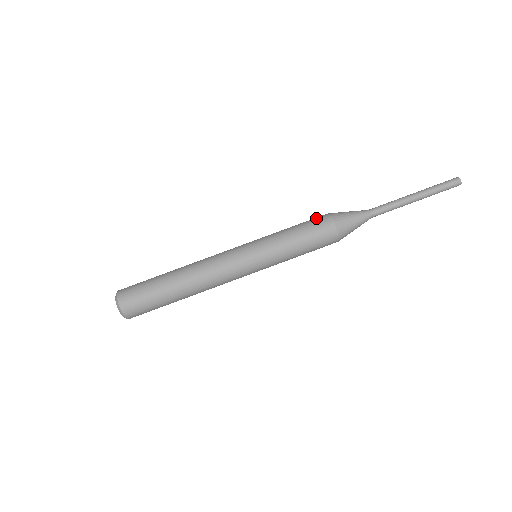
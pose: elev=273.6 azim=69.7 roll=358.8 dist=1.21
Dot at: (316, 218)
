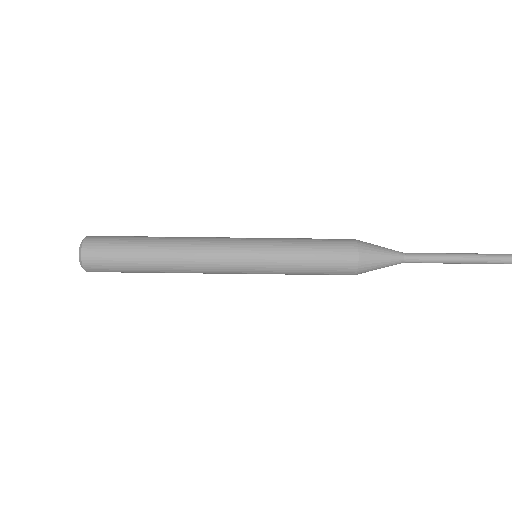
Dot at: occluded
